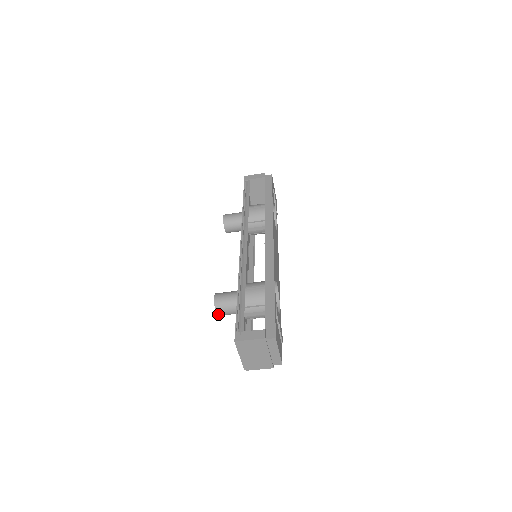
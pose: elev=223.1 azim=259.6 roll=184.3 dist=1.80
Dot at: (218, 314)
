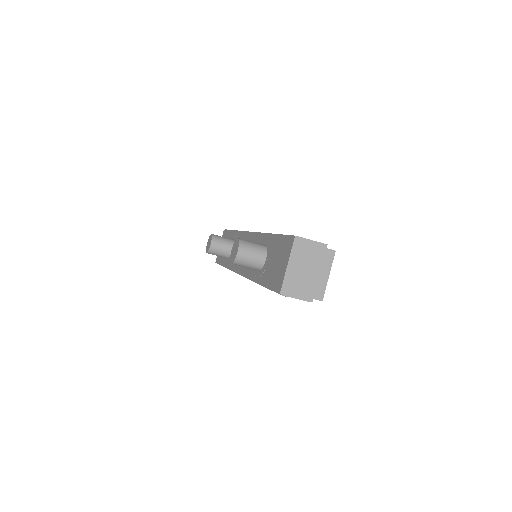
Dot at: (238, 254)
